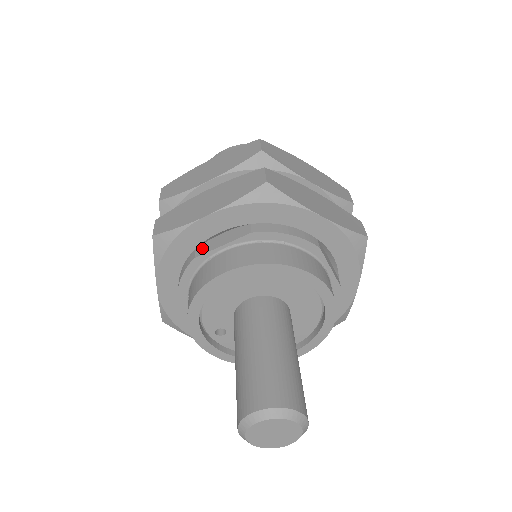
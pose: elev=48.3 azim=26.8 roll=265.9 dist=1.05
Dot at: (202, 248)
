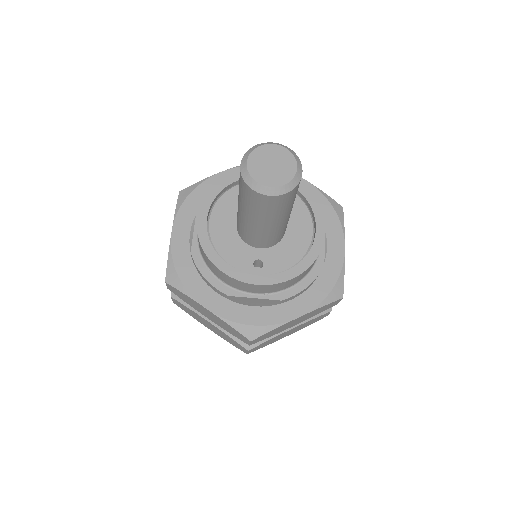
Dot at: occluded
